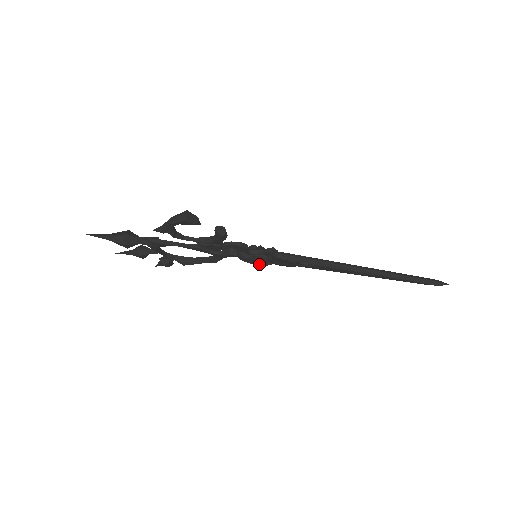
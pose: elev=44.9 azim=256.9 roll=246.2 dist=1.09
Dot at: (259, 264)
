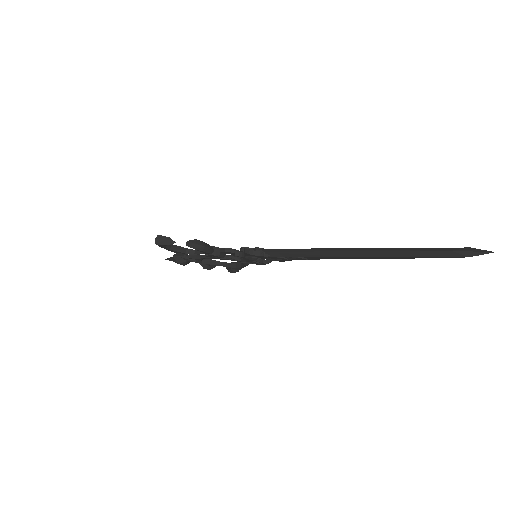
Dot at: (260, 264)
